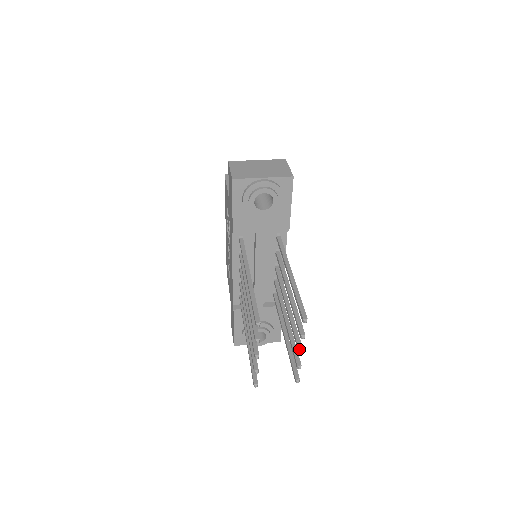
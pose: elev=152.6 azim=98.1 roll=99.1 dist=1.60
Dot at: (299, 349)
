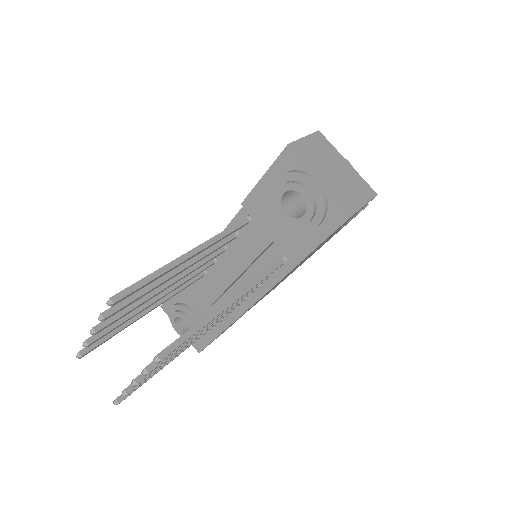
Dot at: (137, 377)
